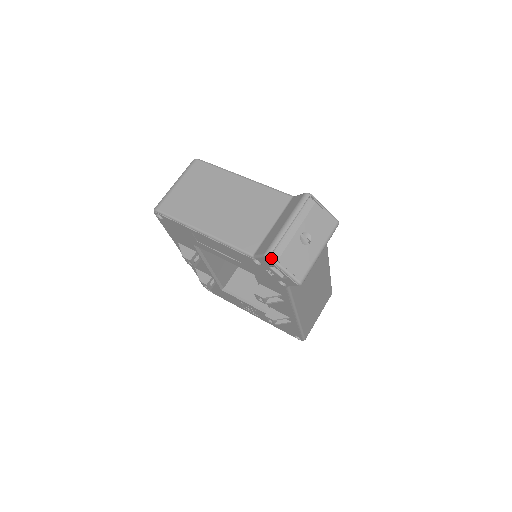
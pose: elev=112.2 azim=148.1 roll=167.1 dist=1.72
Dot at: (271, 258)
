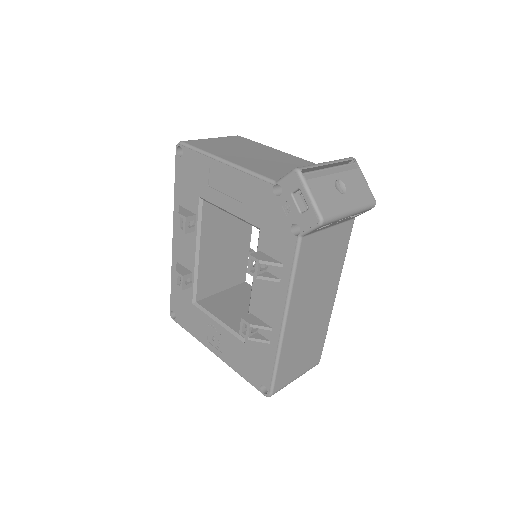
Dot at: (301, 173)
